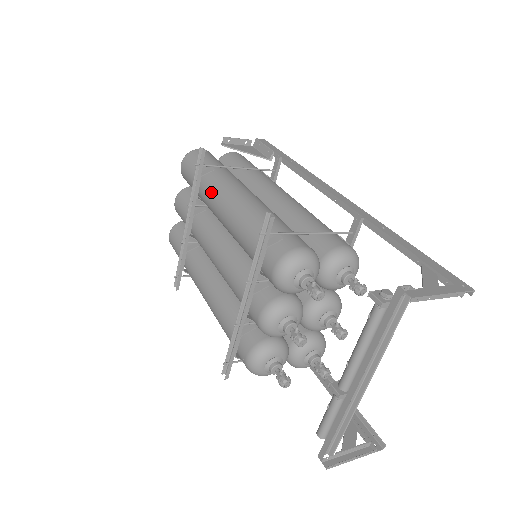
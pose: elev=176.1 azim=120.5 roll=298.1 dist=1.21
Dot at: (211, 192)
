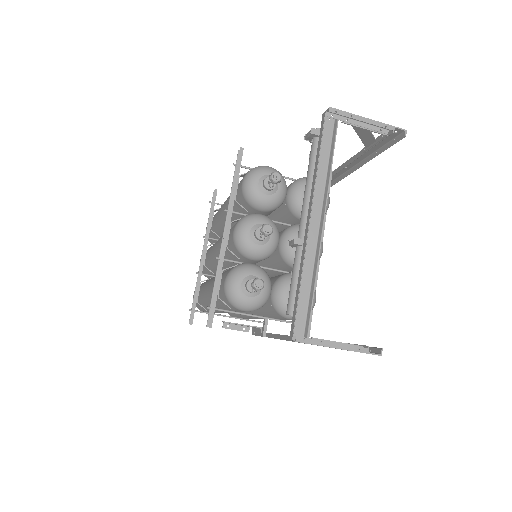
Dot at: (218, 210)
